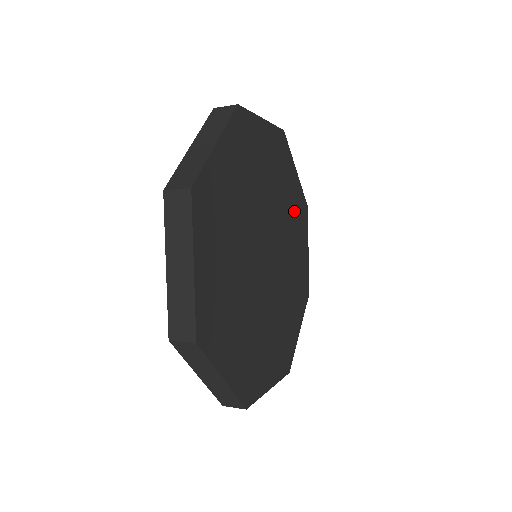
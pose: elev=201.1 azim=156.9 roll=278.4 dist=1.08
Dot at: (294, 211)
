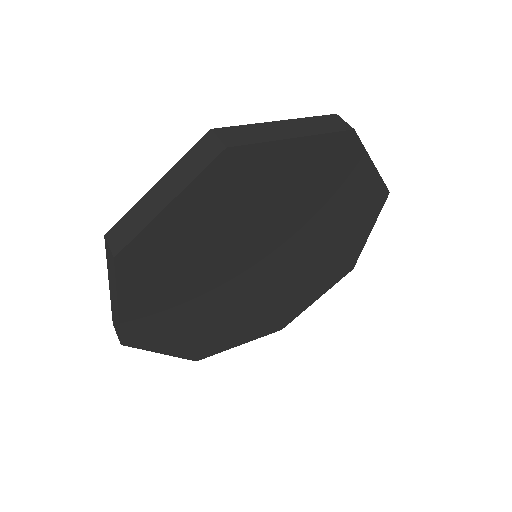
Dot at: (347, 208)
